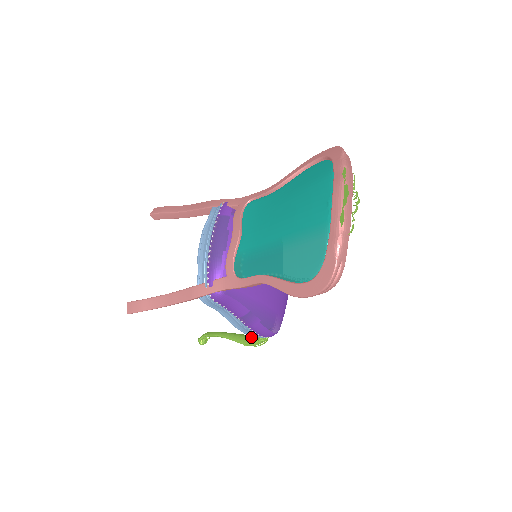
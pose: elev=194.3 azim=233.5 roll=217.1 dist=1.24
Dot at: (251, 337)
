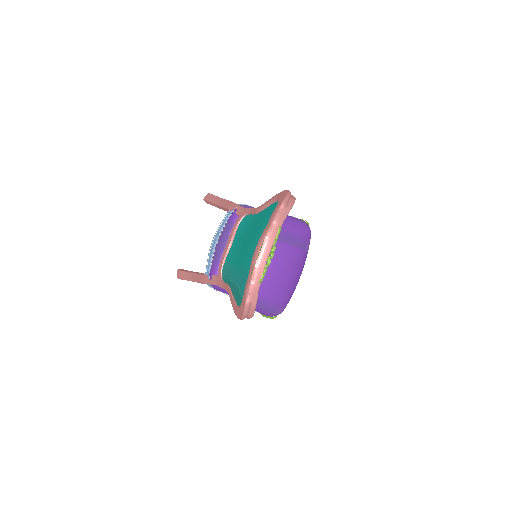
Dot at: occluded
